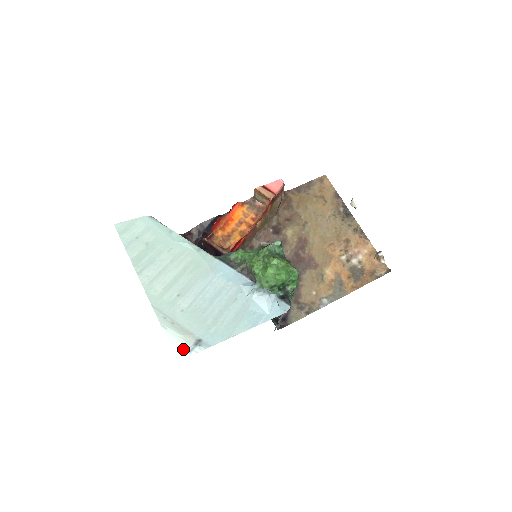
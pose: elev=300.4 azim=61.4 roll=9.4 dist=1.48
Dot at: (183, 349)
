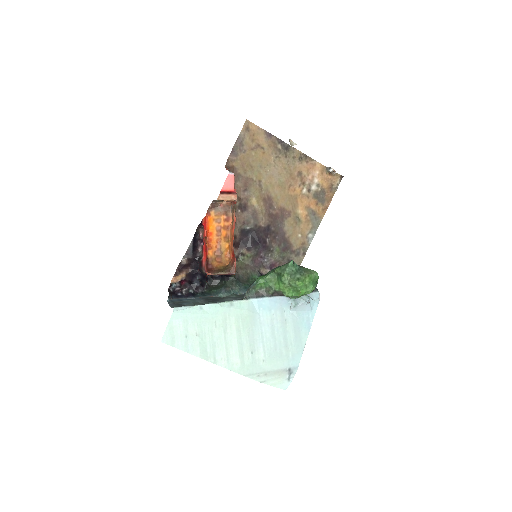
Dot at: (283, 382)
